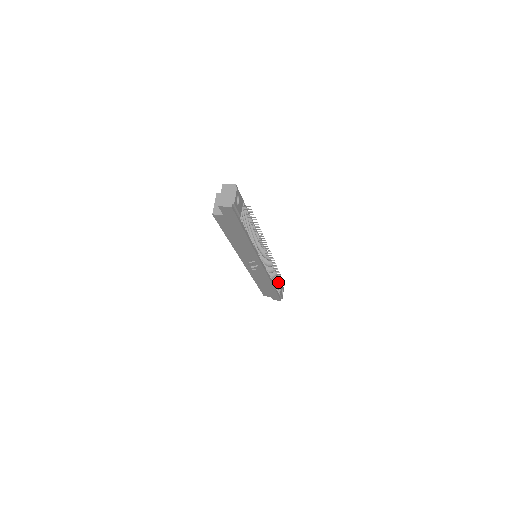
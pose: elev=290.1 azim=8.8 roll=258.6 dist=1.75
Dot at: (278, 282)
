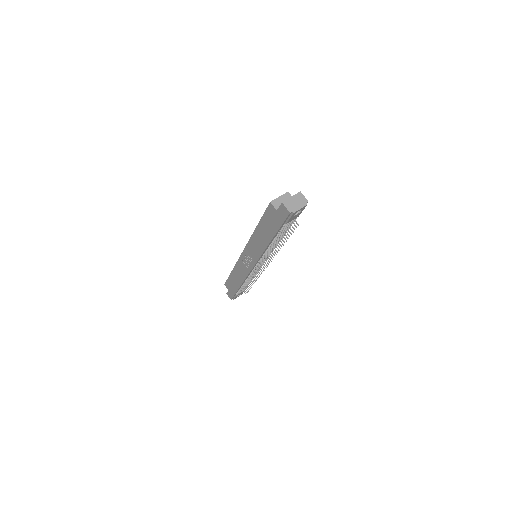
Dot at: (245, 287)
